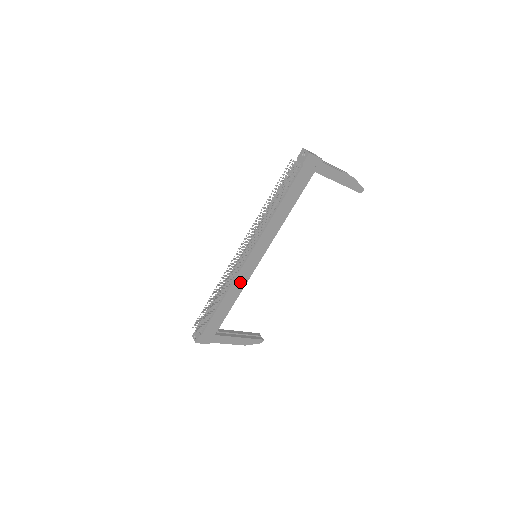
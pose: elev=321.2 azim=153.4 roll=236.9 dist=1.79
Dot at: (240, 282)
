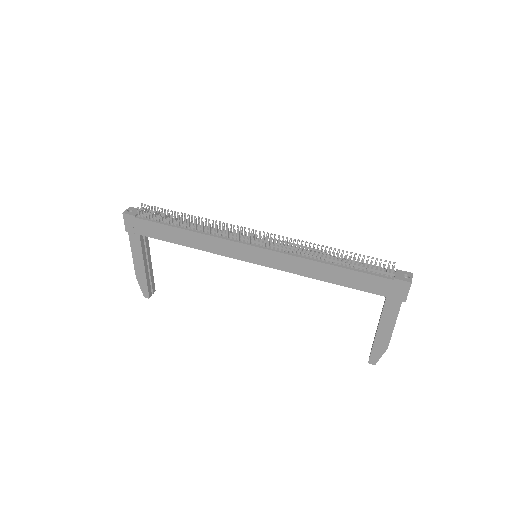
Dot at: (217, 246)
